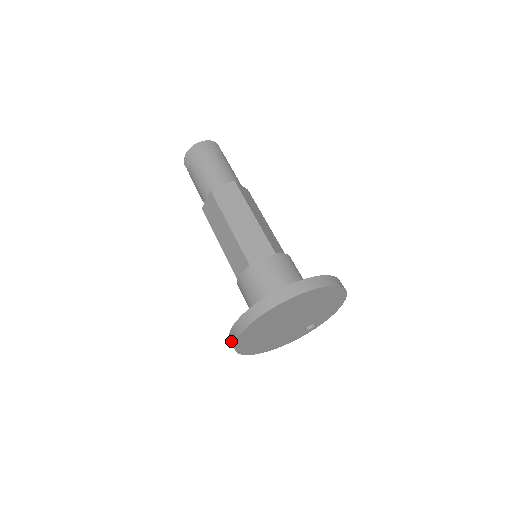
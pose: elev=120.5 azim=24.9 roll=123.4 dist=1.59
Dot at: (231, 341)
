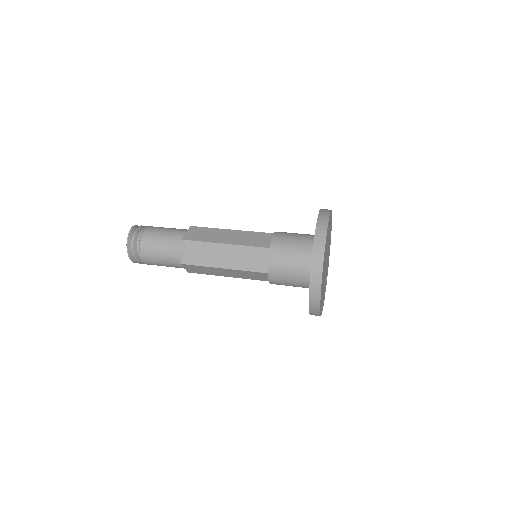
Dot at: (314, 295)
